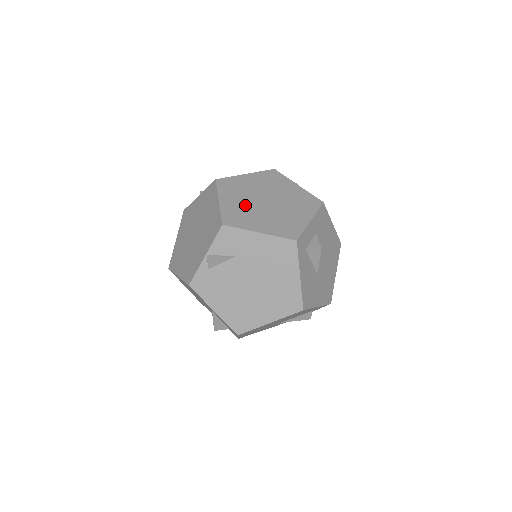
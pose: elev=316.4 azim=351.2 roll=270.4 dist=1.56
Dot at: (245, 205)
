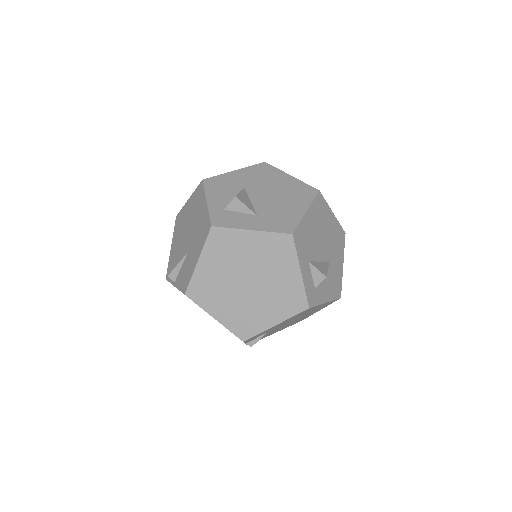
Dot at: (237, 305)
